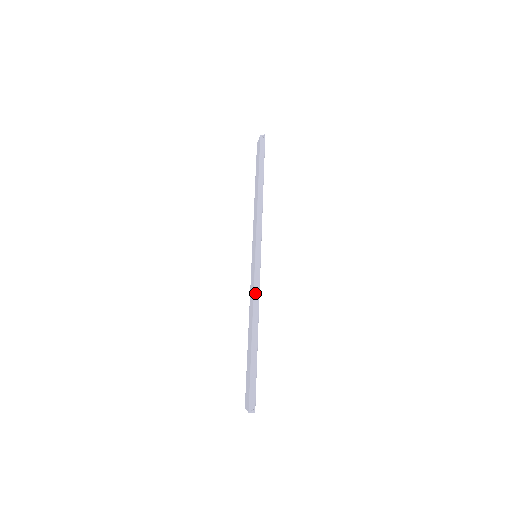
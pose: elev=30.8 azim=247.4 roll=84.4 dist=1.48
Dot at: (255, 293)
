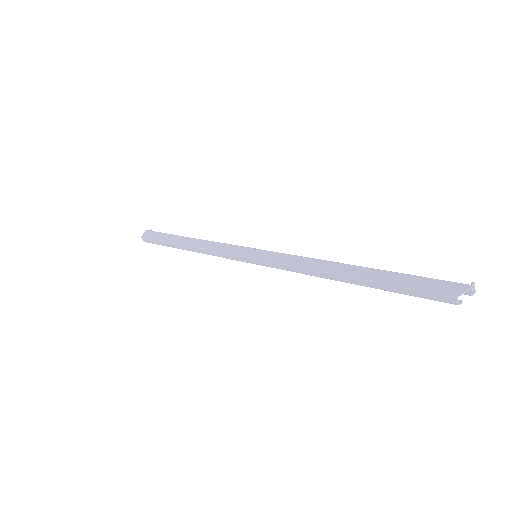
Dot at: (305, 257)
